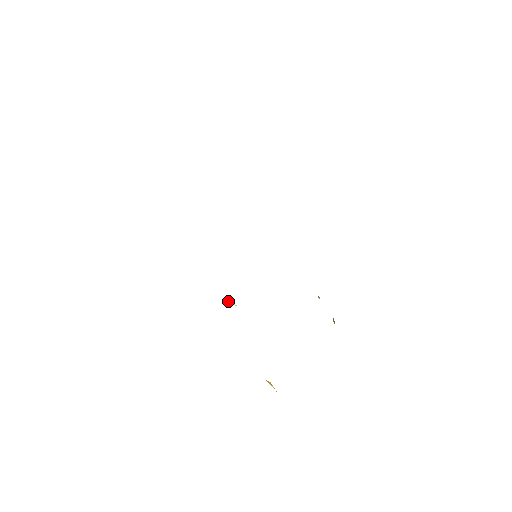
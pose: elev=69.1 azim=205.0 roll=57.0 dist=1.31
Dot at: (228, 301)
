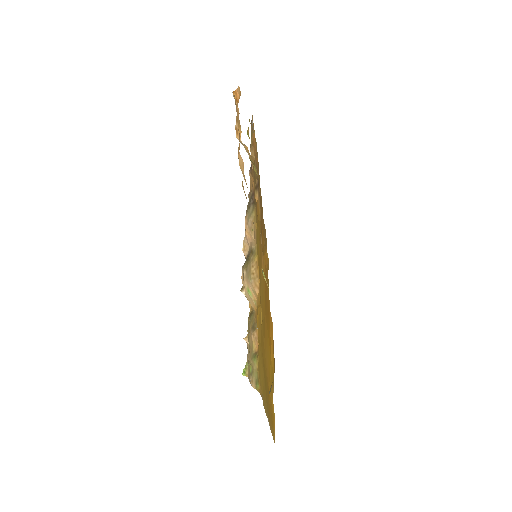
Dot at: (264, 276)
